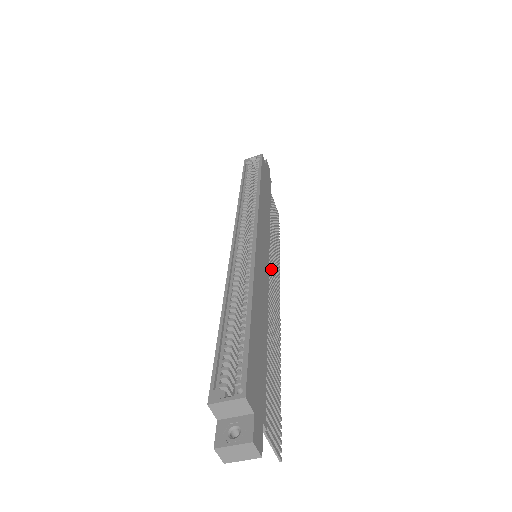
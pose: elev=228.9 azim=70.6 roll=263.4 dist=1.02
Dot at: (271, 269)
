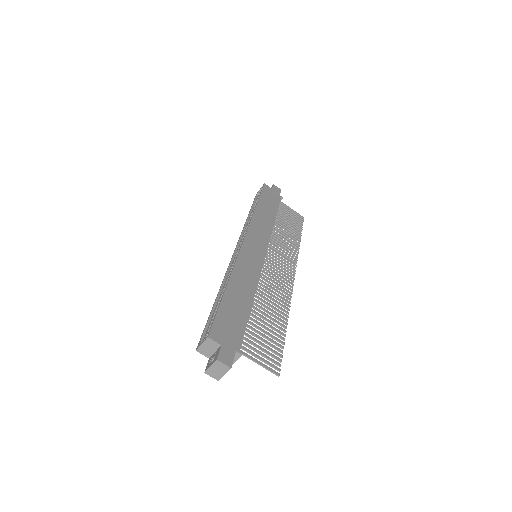
Dot at: (278, 259)
